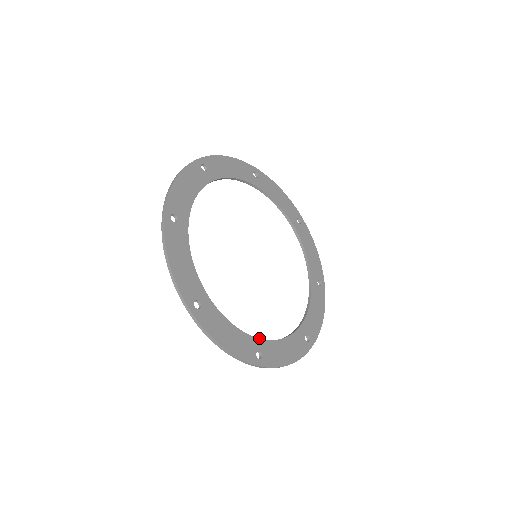
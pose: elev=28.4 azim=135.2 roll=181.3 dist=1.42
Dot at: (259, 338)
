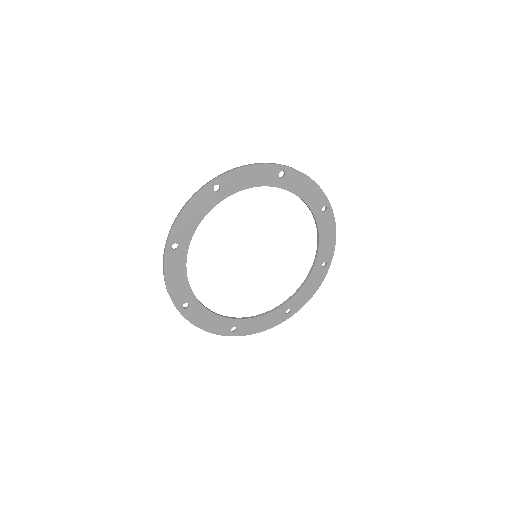
Dot at: (284, 303)
